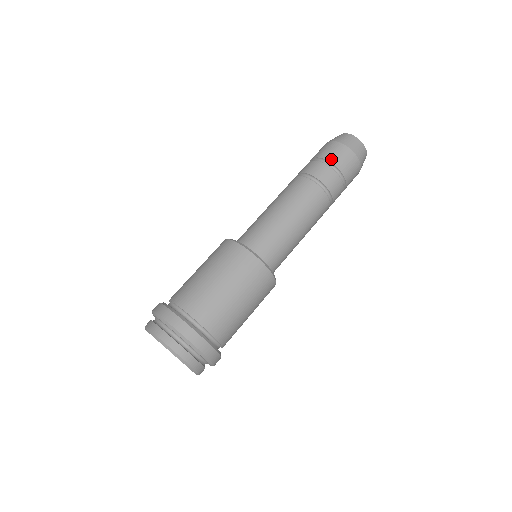
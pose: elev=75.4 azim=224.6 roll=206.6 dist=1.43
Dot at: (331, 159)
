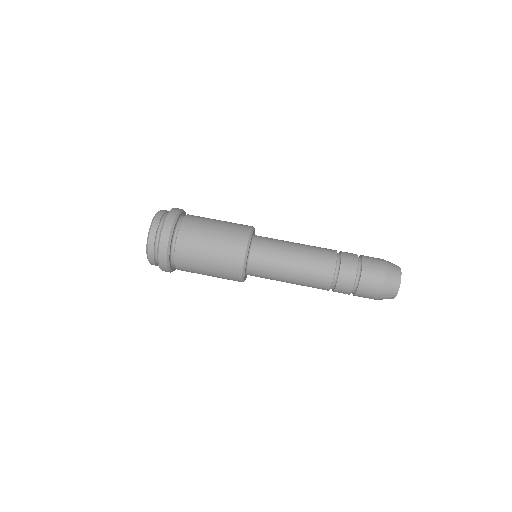
Dot at: (363, 281)
